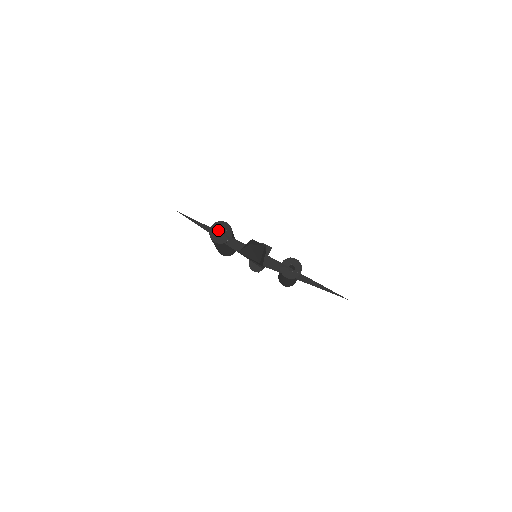
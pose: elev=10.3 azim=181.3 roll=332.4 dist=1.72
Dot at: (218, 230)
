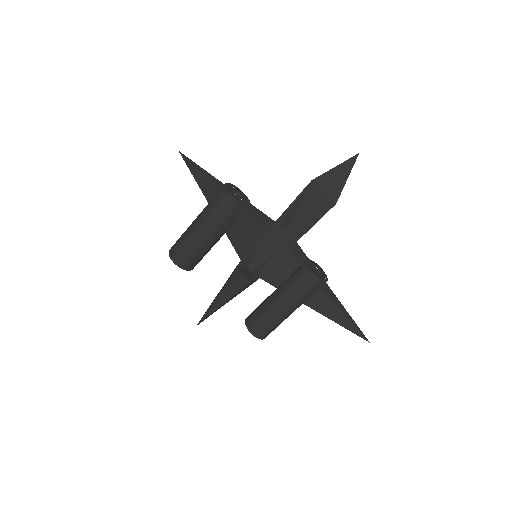
Dot at: occluded
